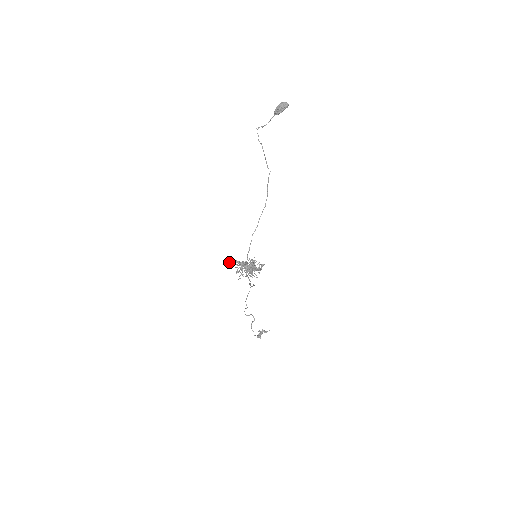
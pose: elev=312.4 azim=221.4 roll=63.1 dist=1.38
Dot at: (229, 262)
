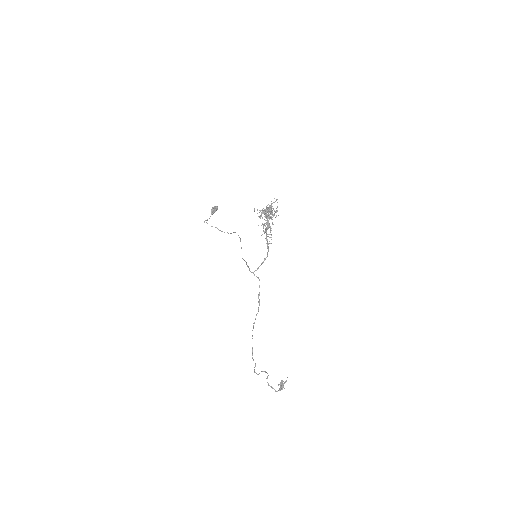
Dot at: occluded
